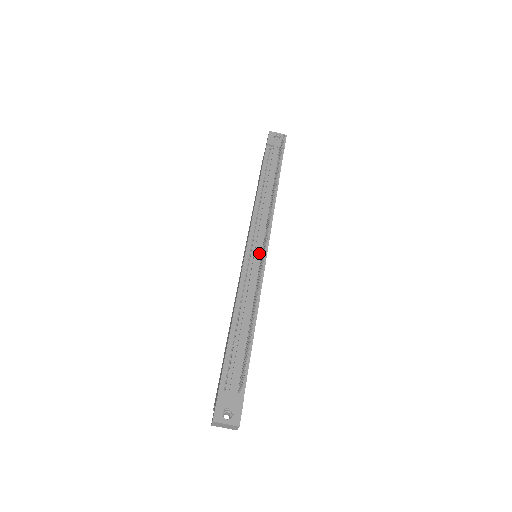
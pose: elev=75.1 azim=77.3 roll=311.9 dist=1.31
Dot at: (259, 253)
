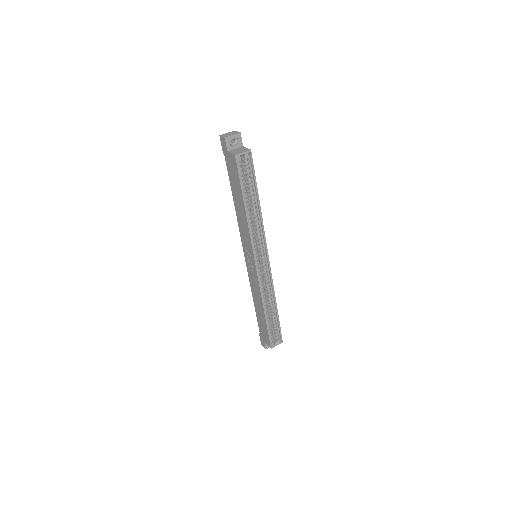
Dot at: occluded
